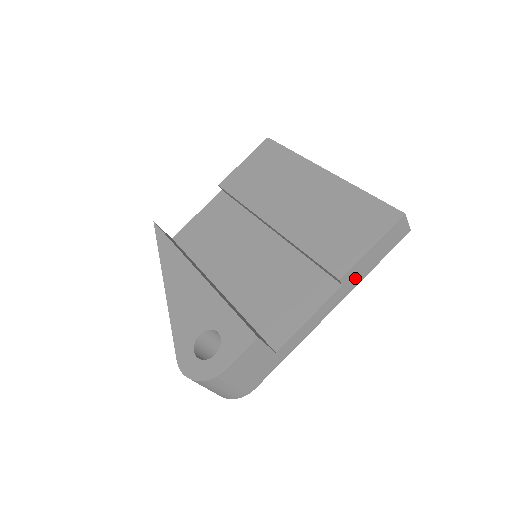
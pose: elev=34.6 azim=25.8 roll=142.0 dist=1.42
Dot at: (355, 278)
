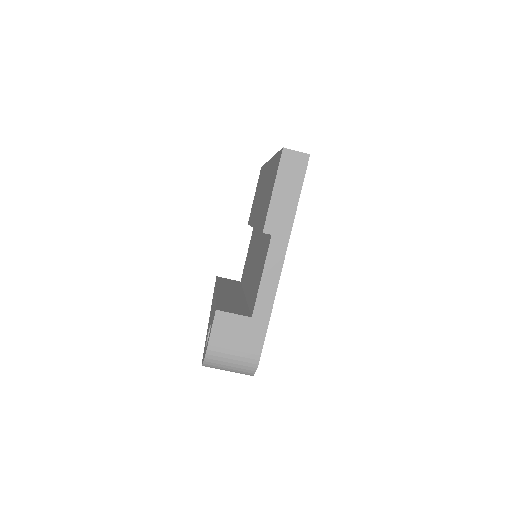
Dot at: (282, 223)
